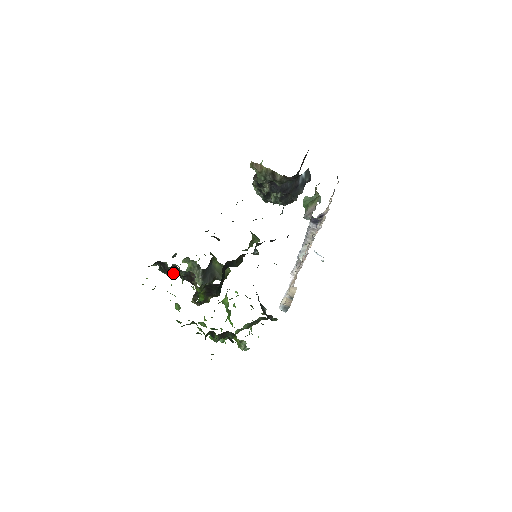
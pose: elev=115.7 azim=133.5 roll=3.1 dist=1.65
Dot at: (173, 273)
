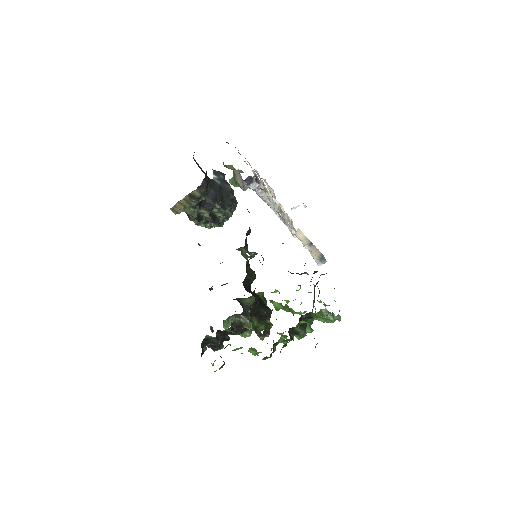
Dot at: (224, 339)
